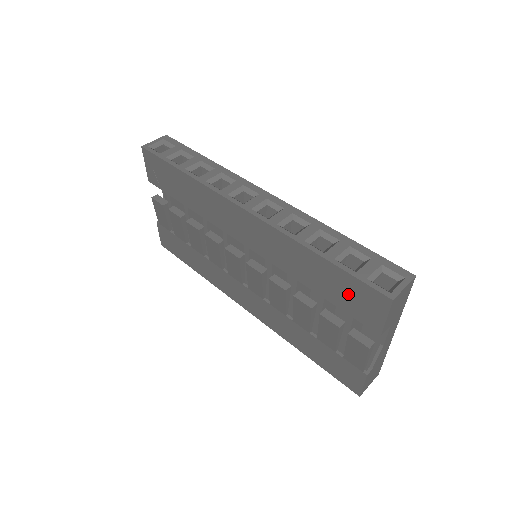
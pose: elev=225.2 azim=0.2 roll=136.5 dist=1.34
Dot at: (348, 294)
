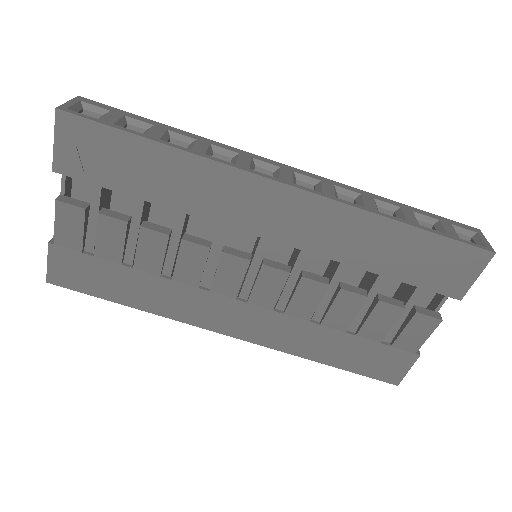
Dot at: (432, 263)
